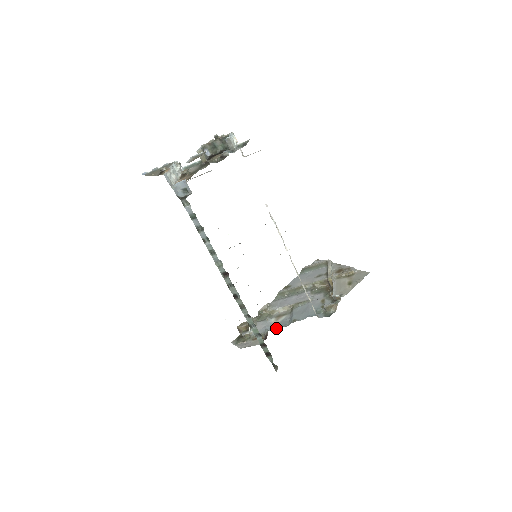
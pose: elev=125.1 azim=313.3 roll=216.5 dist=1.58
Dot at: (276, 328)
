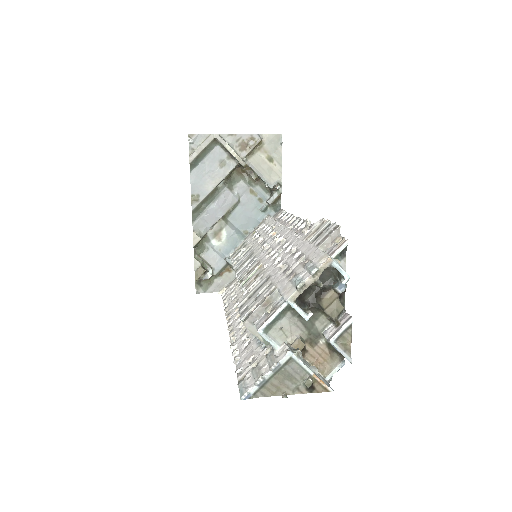
Dot at: (232, 250)
